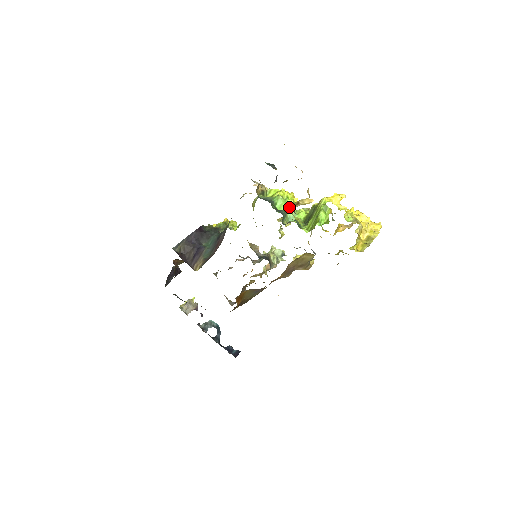
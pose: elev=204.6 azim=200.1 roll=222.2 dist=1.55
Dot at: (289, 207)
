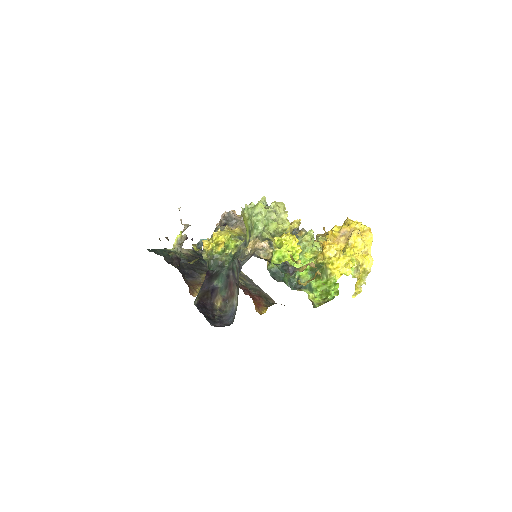
Dot at: (296, 264)
